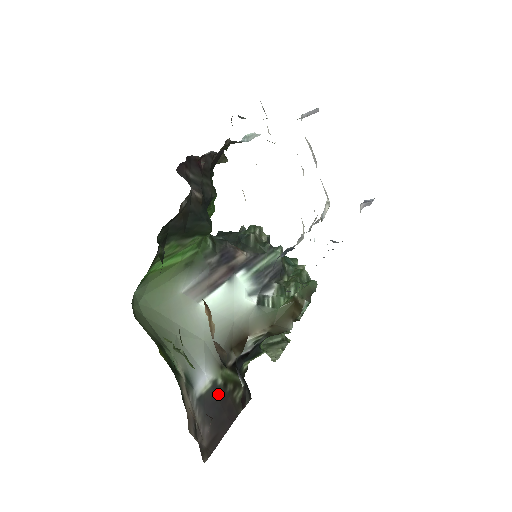
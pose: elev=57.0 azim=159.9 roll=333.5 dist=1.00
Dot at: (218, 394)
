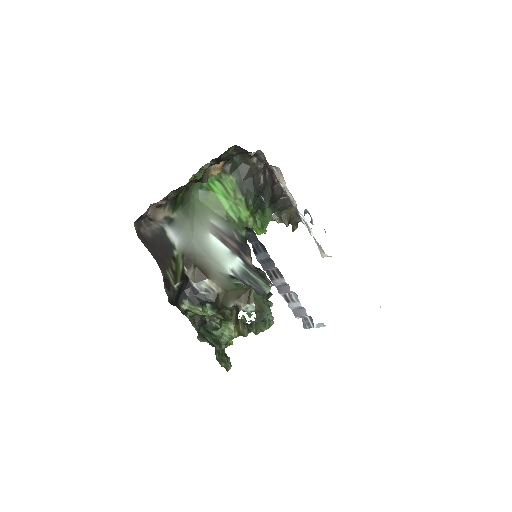
Dot at: (169, 249)
